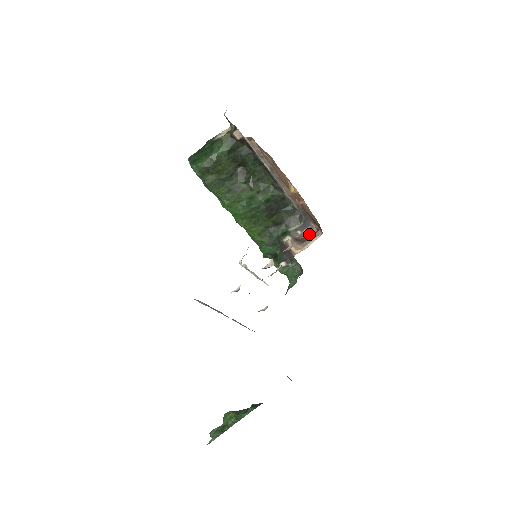
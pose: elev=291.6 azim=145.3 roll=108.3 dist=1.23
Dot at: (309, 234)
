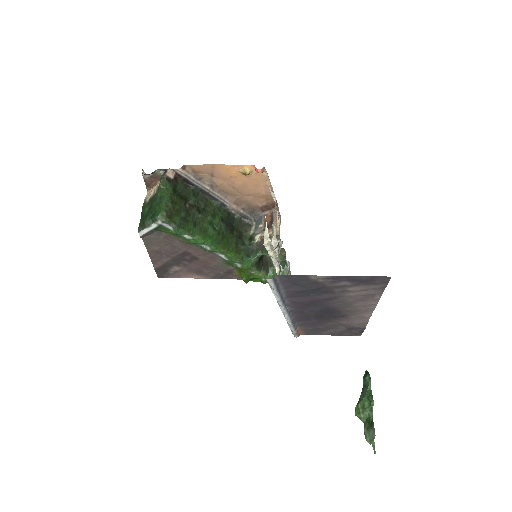
Dot at: (268, 220)
